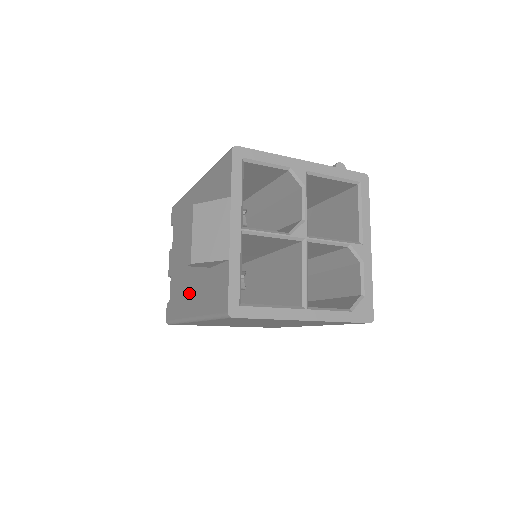
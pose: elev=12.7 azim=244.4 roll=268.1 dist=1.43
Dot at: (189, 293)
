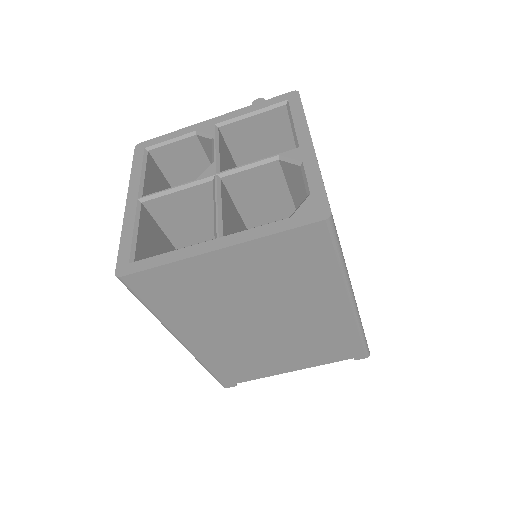
Dot at: occluded
